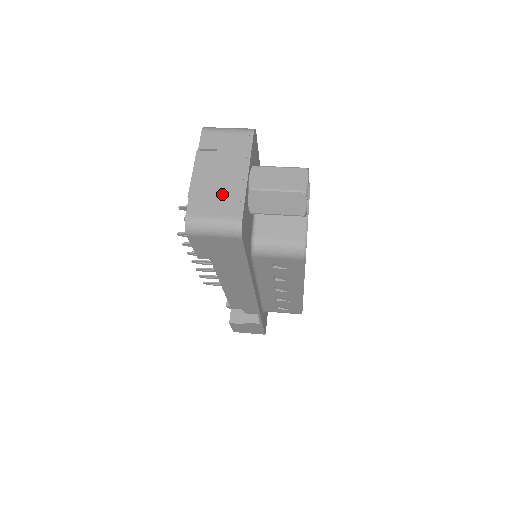
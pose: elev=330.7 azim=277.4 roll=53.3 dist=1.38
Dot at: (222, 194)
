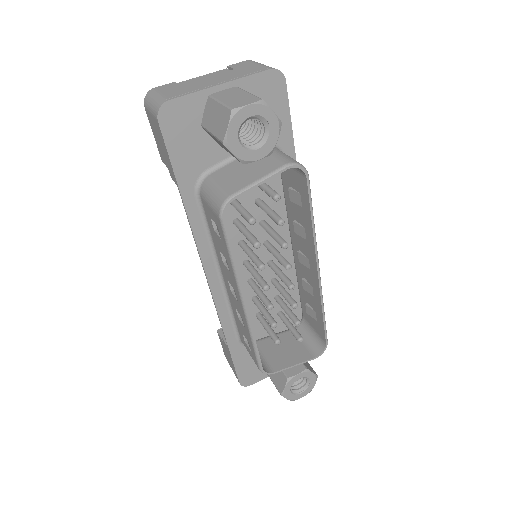
Dot at: (188, 87)
